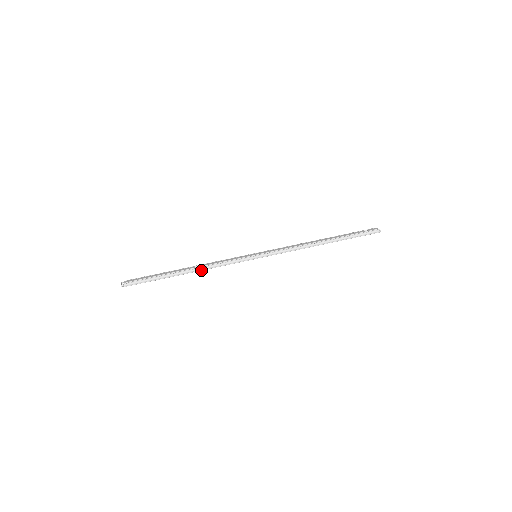
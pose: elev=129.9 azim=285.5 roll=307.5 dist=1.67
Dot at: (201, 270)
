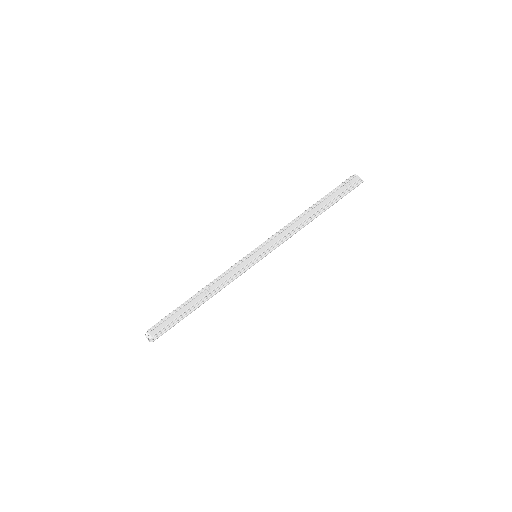
Dot at: occluded
